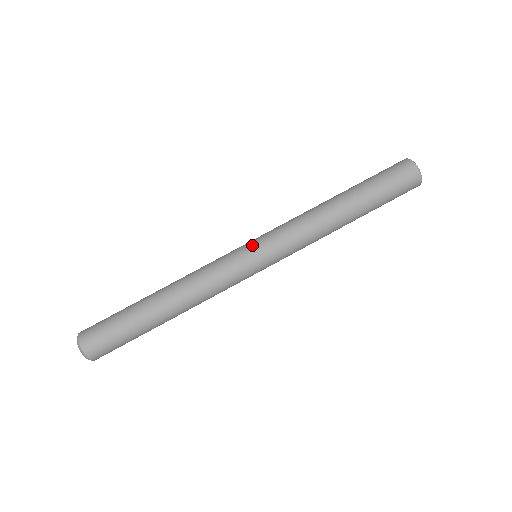
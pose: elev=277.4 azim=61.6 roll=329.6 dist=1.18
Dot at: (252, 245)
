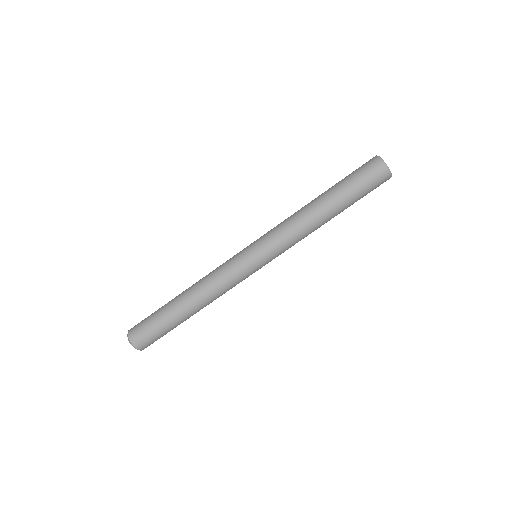
Dot at: (250, 248)
